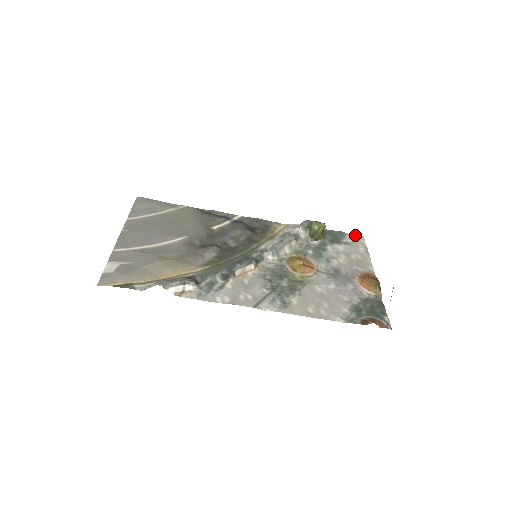
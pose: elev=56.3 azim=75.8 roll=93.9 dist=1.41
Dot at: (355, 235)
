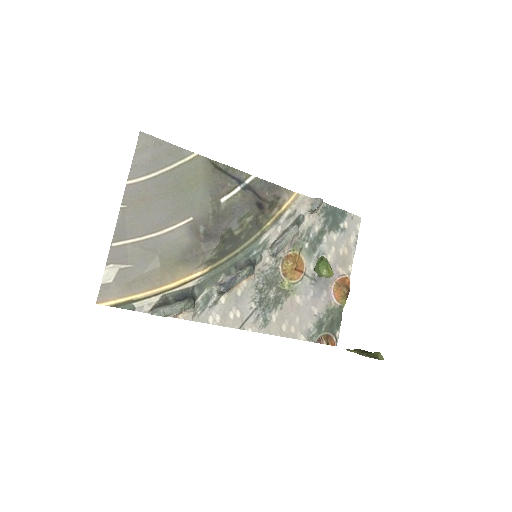
Dot at: (355, 216)
